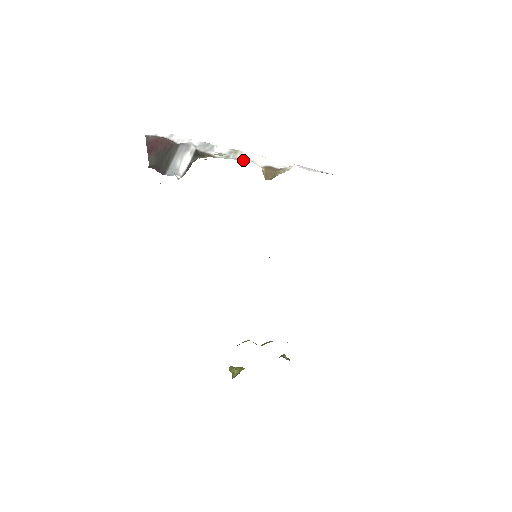
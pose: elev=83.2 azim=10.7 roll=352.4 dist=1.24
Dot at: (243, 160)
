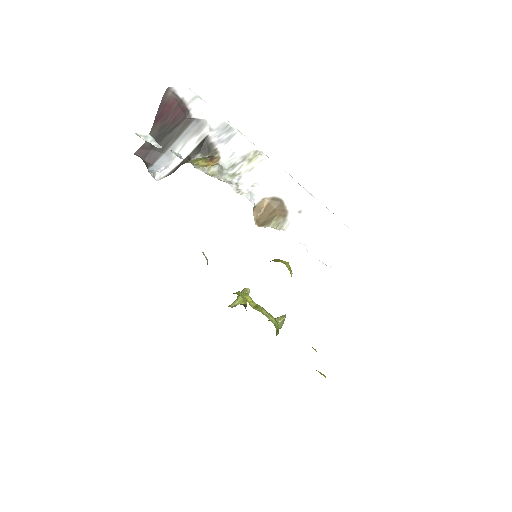
Dot at: (242, 184)
